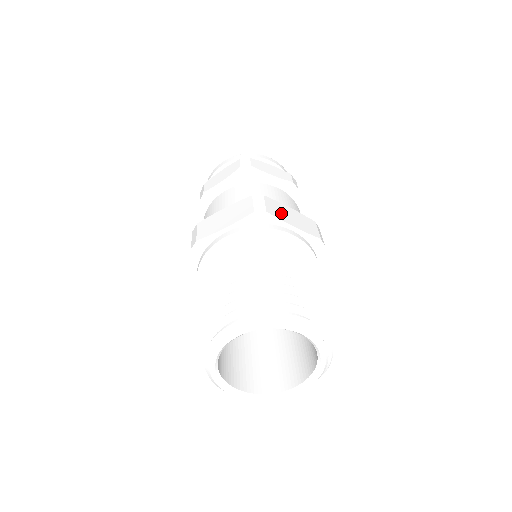
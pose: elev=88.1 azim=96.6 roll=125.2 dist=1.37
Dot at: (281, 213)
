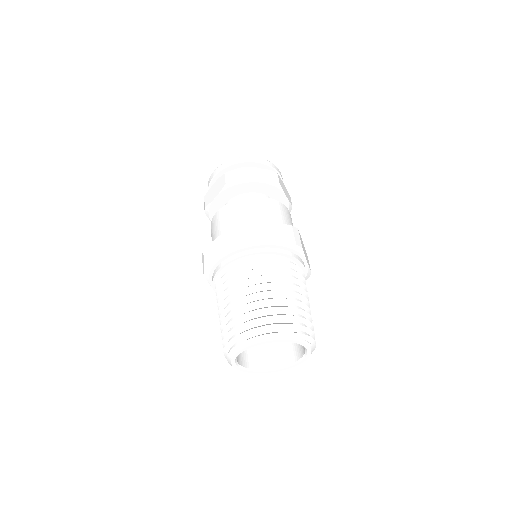
Dot at: (259, 235)
